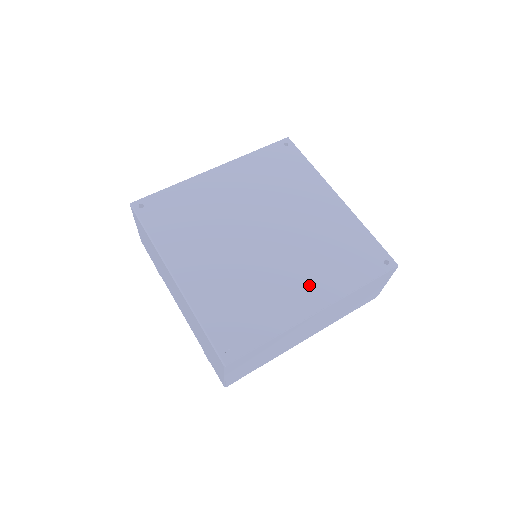
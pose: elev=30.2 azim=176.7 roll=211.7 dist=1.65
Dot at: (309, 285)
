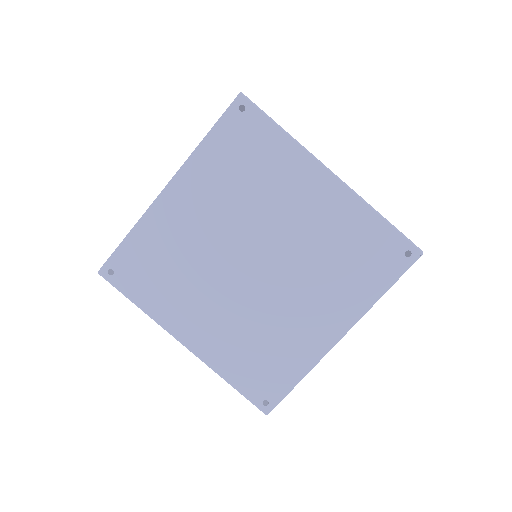
Dot at: (325, 311)
